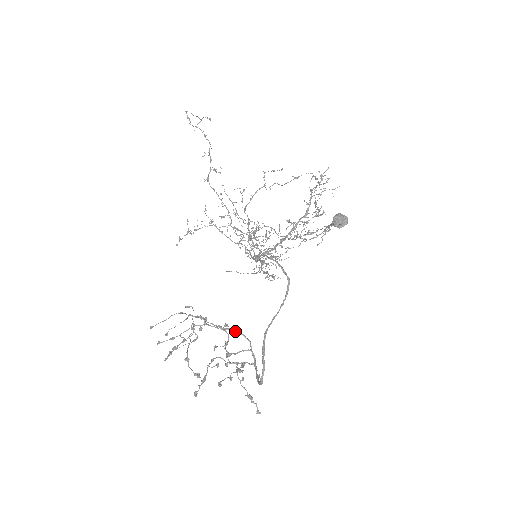
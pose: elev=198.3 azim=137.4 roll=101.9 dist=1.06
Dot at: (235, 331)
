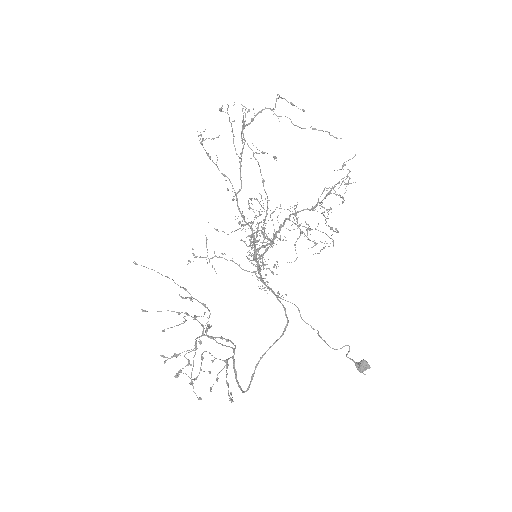
Dot at: occluded
